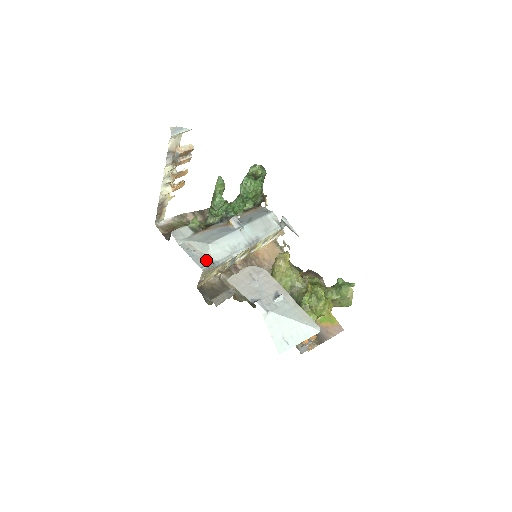
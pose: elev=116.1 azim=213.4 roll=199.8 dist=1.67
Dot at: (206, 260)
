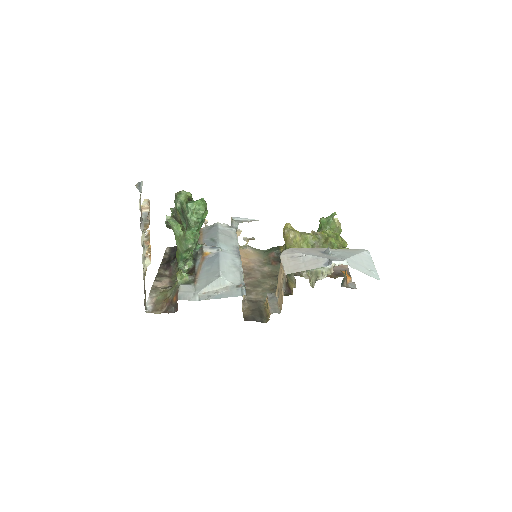
Dot at: (235, 288)
